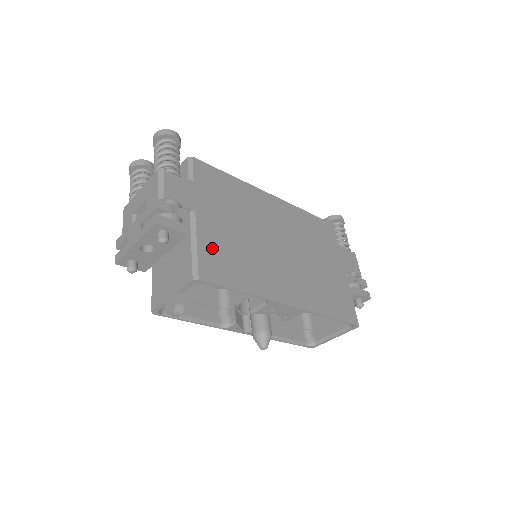
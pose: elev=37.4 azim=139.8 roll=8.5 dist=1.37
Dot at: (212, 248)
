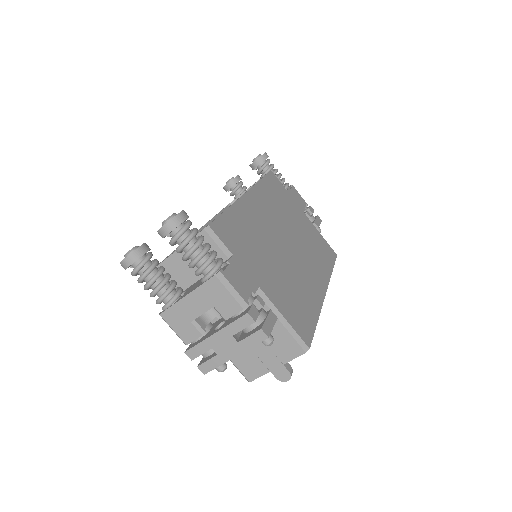
Dot at: (288, 309)
